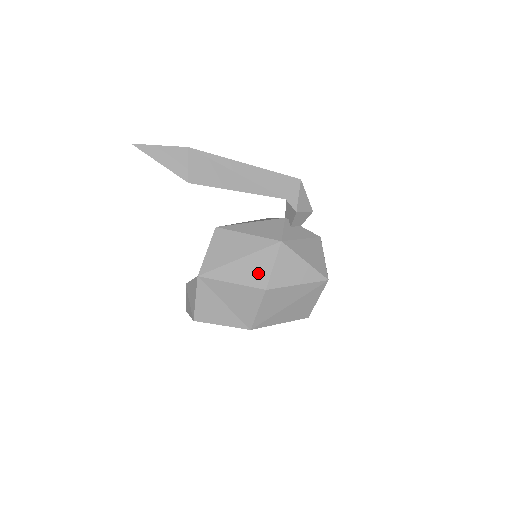
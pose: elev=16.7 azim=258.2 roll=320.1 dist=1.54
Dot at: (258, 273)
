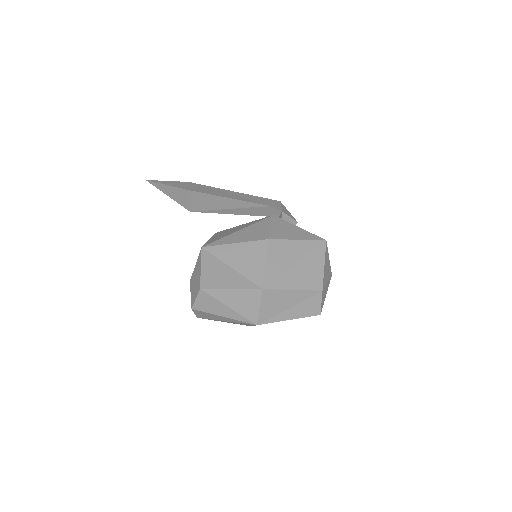
Dot at: (258, 233)
